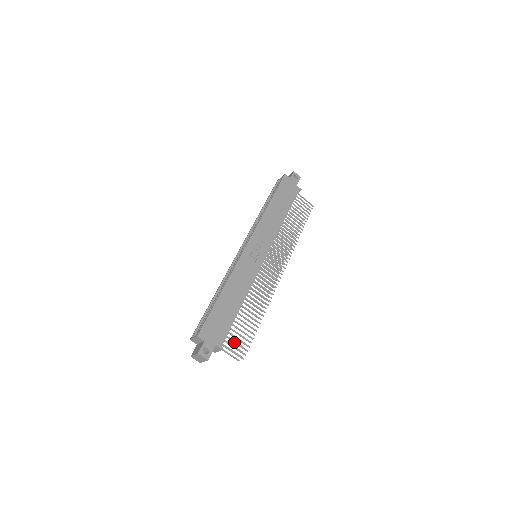
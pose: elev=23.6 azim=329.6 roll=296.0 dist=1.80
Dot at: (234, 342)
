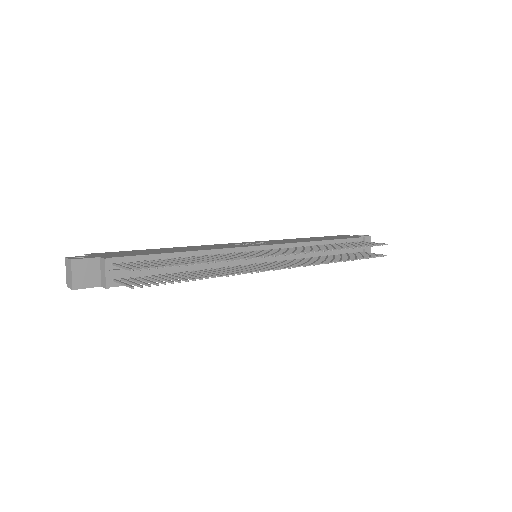
Dot at: (136, 264)
